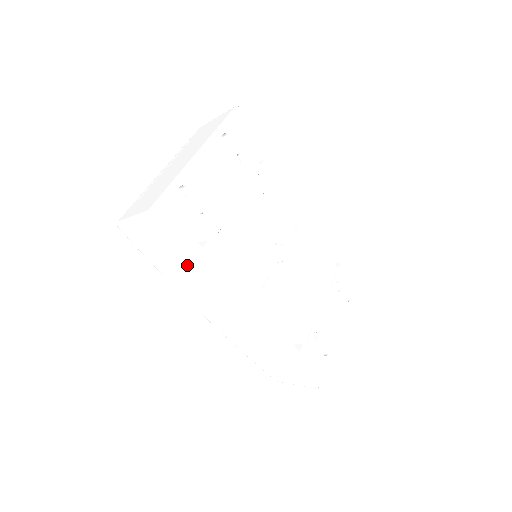
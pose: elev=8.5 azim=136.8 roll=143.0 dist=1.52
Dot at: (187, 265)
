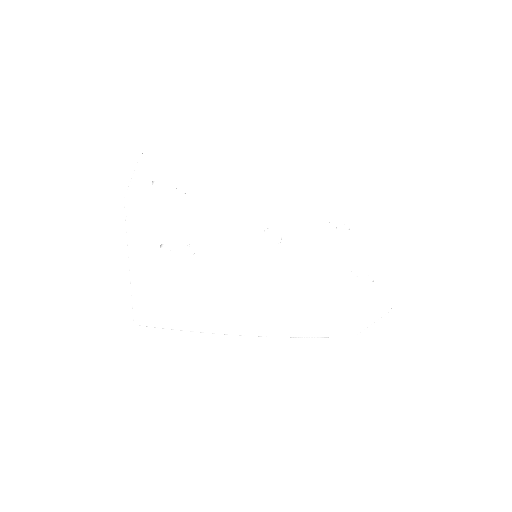
Dot at: (219, 303)
